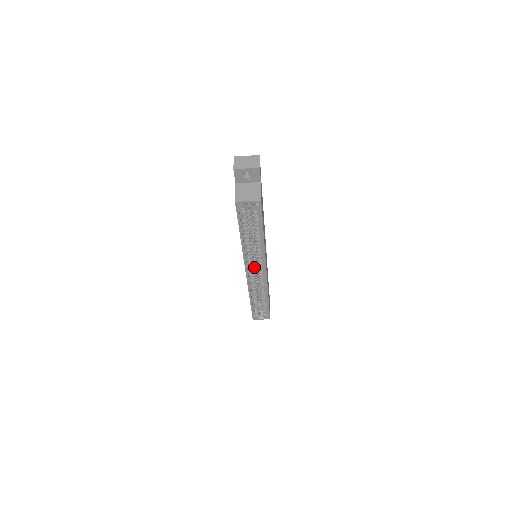
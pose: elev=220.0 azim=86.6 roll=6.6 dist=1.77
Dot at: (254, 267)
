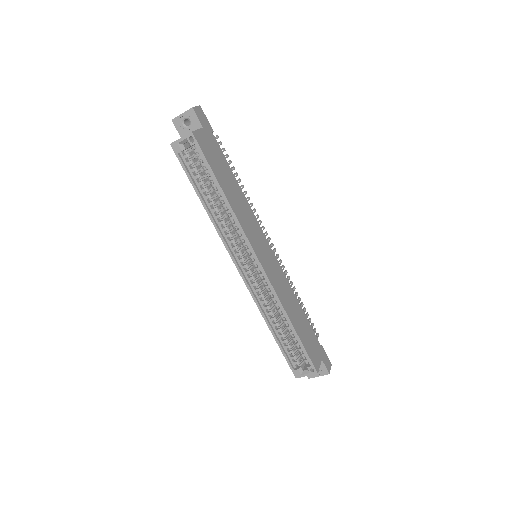
Dot at: (250, 264)
